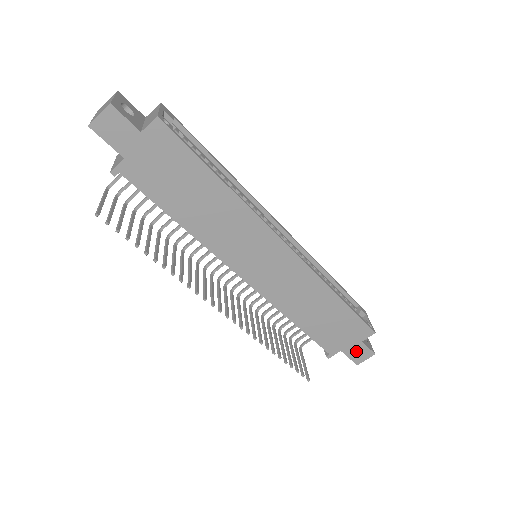
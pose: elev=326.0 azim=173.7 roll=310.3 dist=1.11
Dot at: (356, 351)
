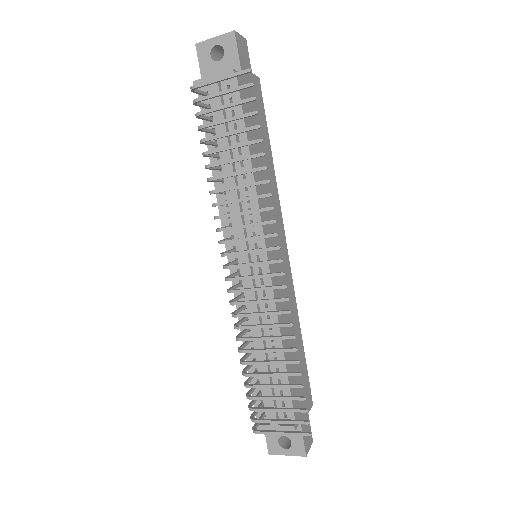
Dot at: (306, 428)
